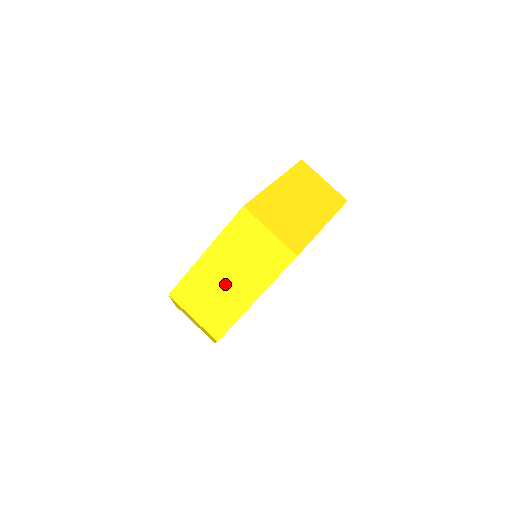
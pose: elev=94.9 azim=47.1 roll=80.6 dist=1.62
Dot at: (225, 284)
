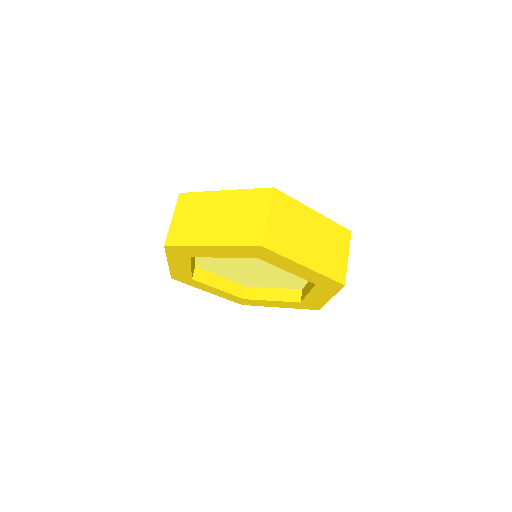
Dot at: (210, 219)
